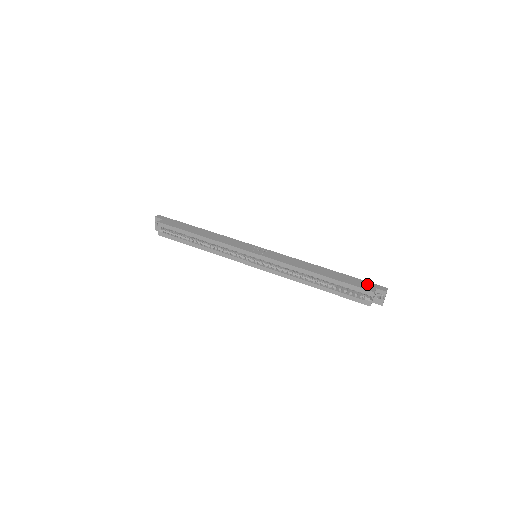
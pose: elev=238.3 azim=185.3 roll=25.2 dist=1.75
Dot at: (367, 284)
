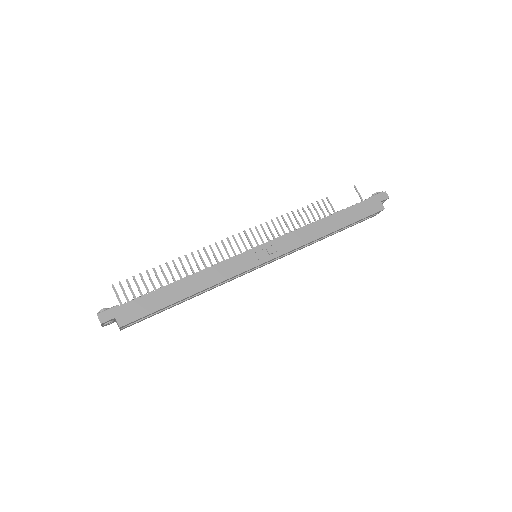
Dot at: (372, 203)
